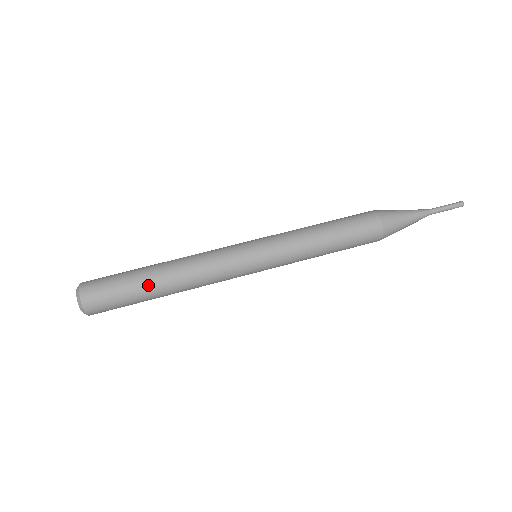
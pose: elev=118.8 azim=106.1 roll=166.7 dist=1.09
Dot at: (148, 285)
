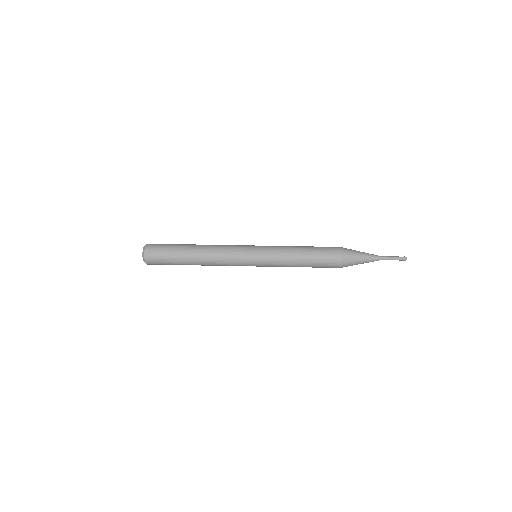
Dot at: (185, 254)
